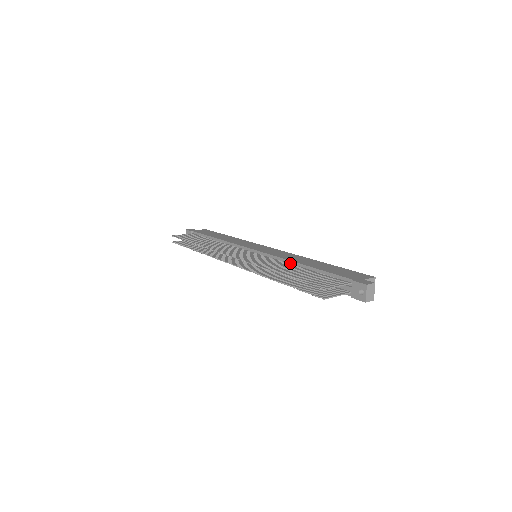
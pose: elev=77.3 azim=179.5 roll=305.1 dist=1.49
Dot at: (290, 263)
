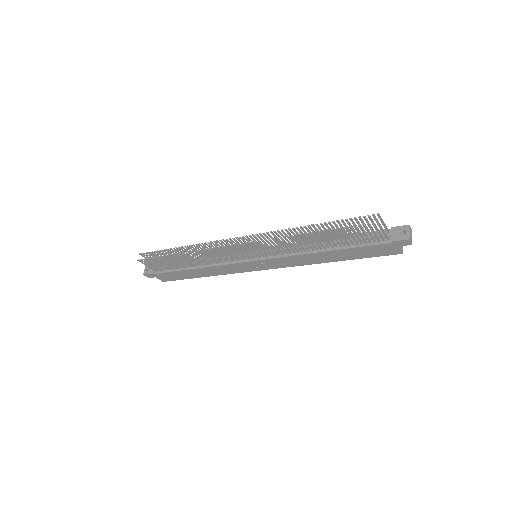
Dot at: occluded
